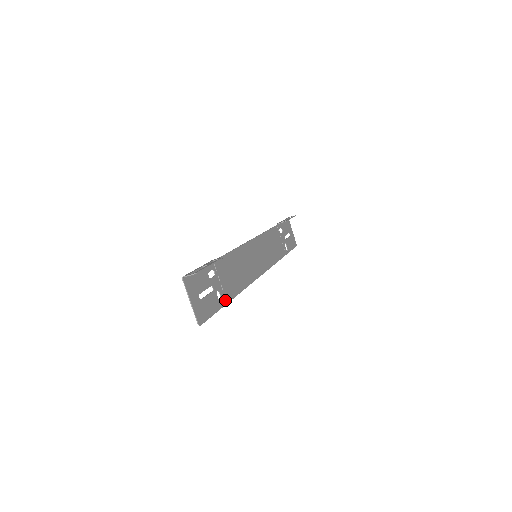
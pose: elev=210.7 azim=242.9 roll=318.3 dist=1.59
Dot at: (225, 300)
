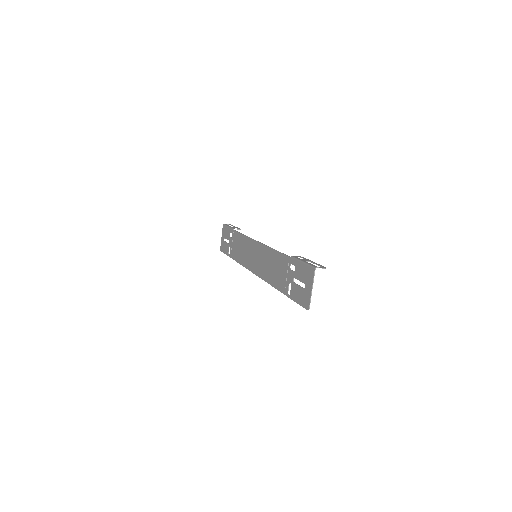
Dot at: (286, 291)
